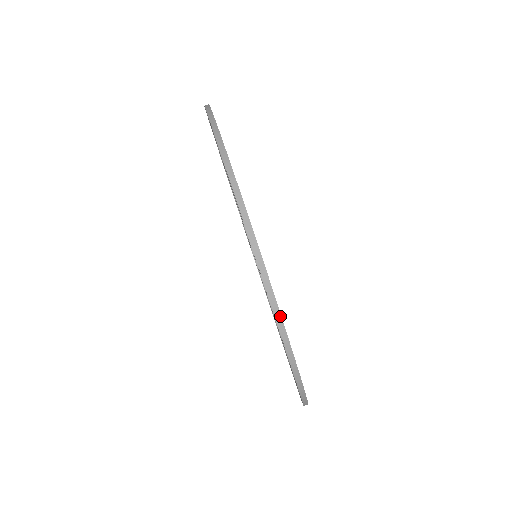
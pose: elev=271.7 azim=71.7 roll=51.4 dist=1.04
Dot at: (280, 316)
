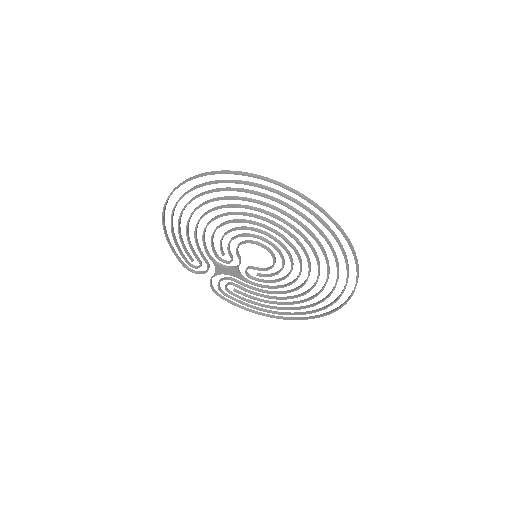
Dot at: (323, 210)
